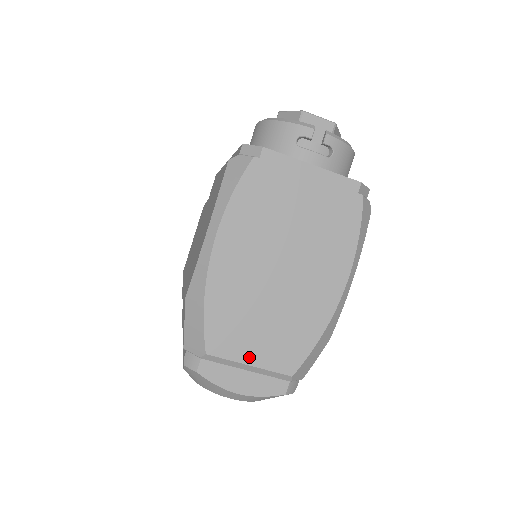
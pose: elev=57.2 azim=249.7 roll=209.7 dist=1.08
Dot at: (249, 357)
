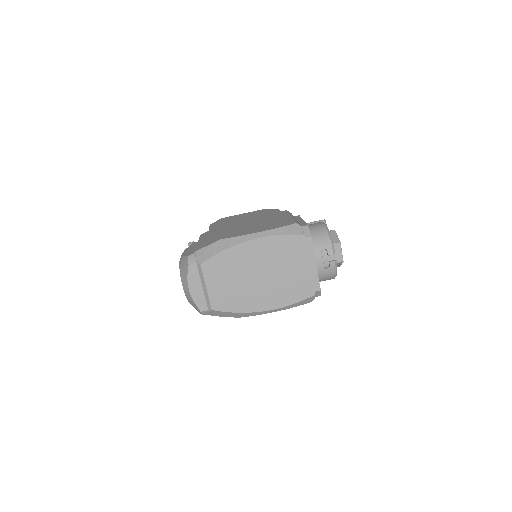
Dot at: (210, 285)
